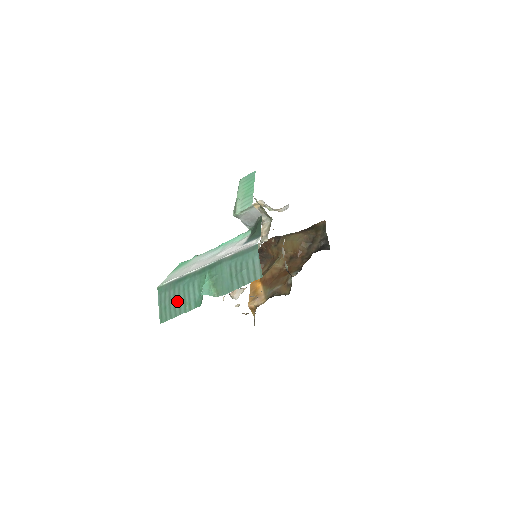
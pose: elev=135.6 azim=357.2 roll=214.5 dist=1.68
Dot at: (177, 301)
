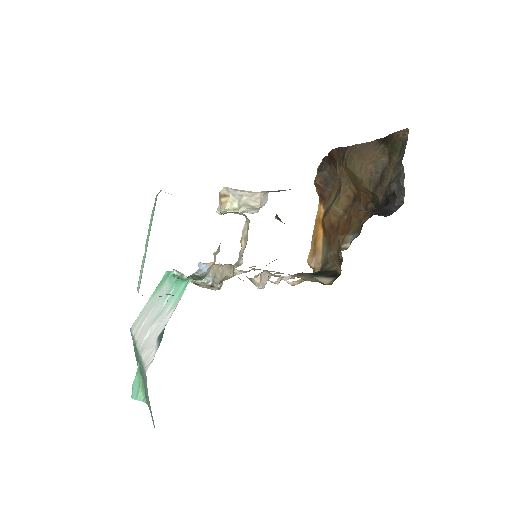
Dot at: occluded
